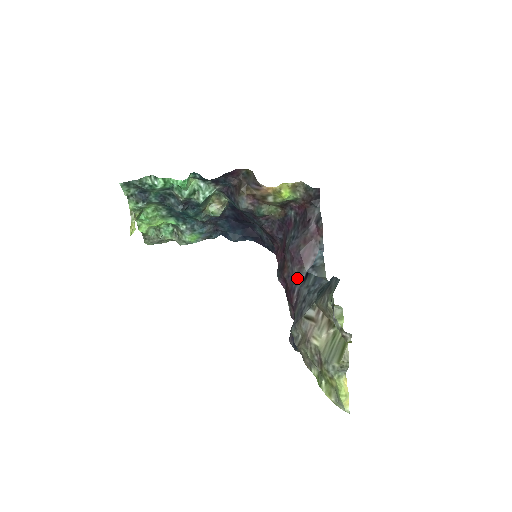
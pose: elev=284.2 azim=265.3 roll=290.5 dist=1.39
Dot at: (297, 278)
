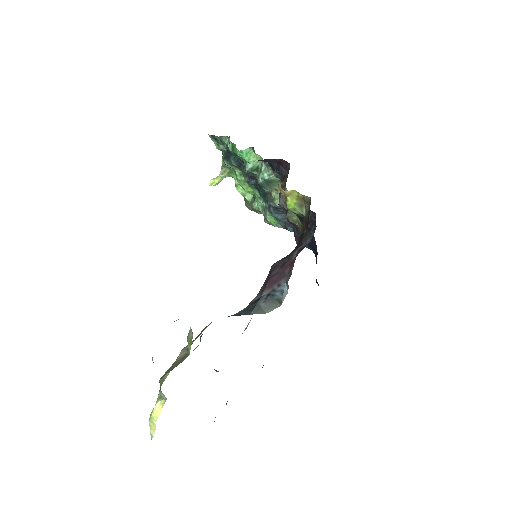
Dot at: (255, 297)
